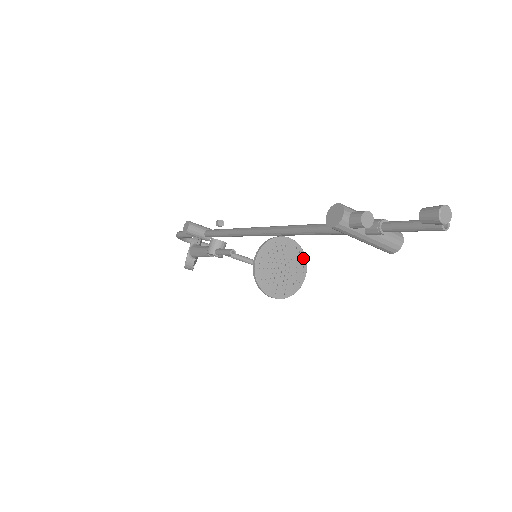
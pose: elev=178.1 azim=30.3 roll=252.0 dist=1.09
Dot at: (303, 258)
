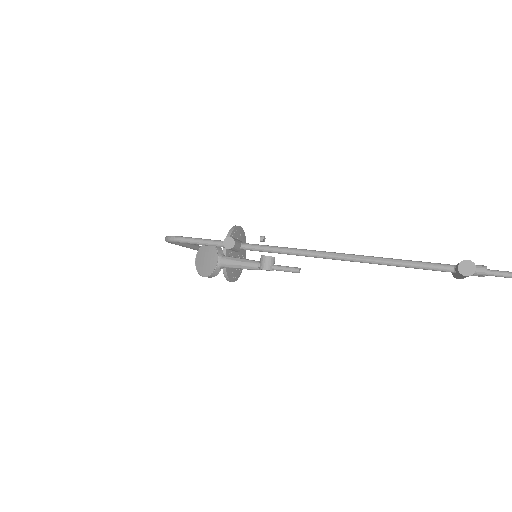
Dot at: (245, 242)
